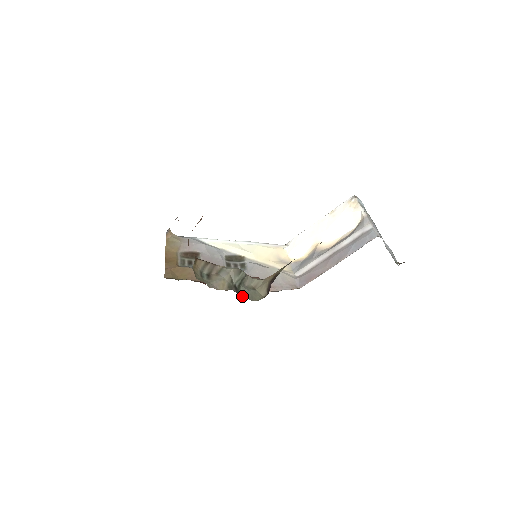
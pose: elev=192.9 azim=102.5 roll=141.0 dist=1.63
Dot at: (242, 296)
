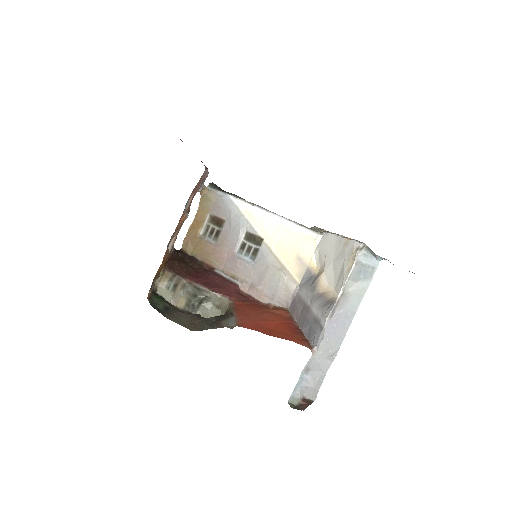
Dot at: occluded
